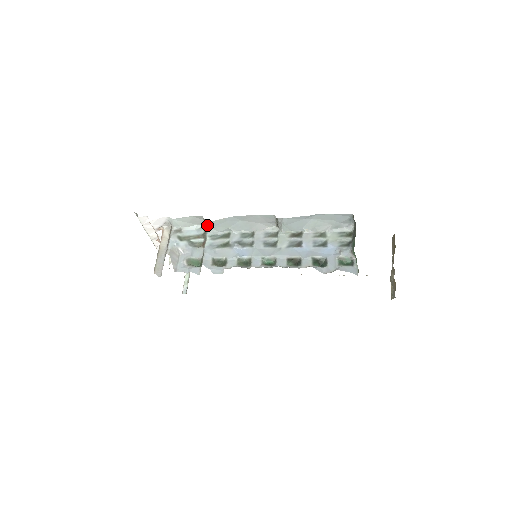
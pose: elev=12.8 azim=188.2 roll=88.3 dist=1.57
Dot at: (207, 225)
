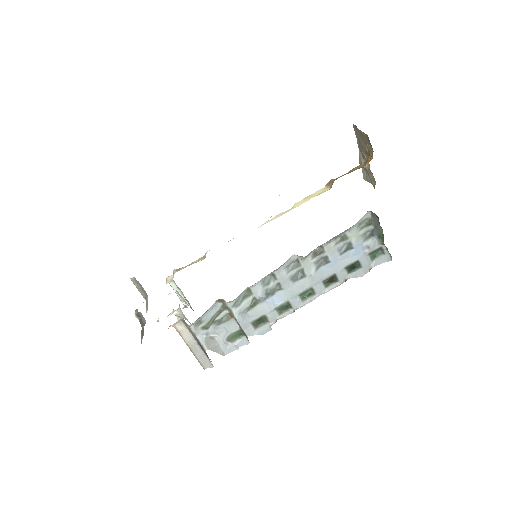
Dot at: occluded
